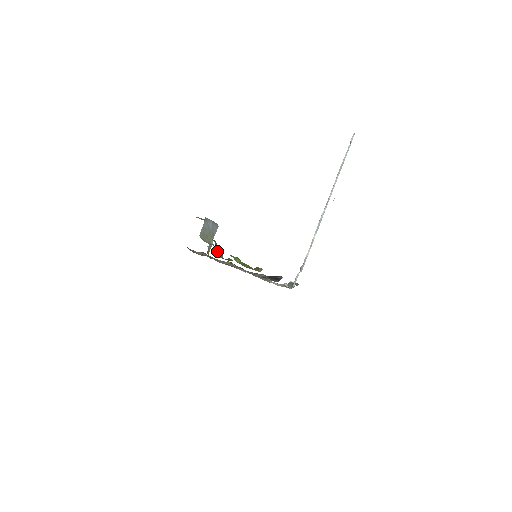
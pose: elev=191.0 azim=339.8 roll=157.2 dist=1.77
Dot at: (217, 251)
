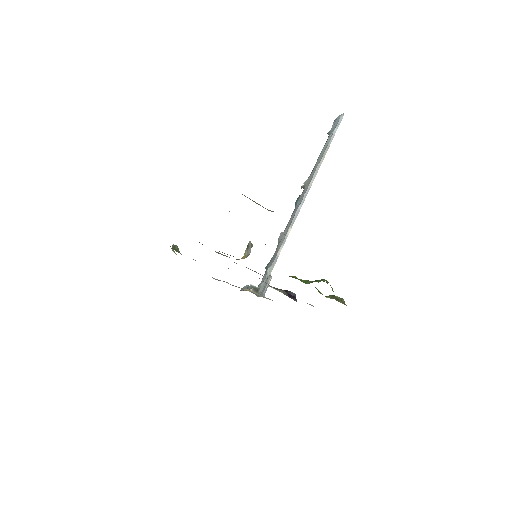
Dot at: occluded
